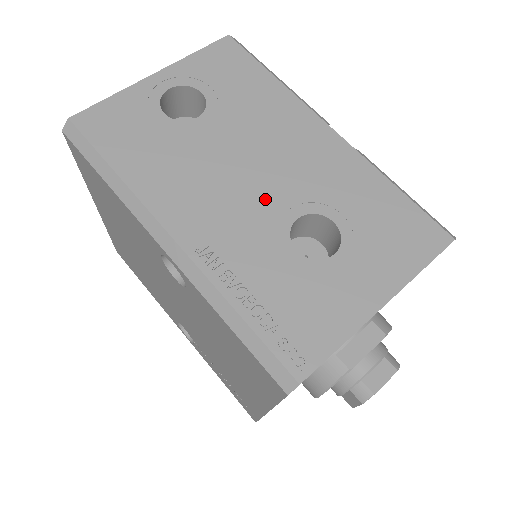
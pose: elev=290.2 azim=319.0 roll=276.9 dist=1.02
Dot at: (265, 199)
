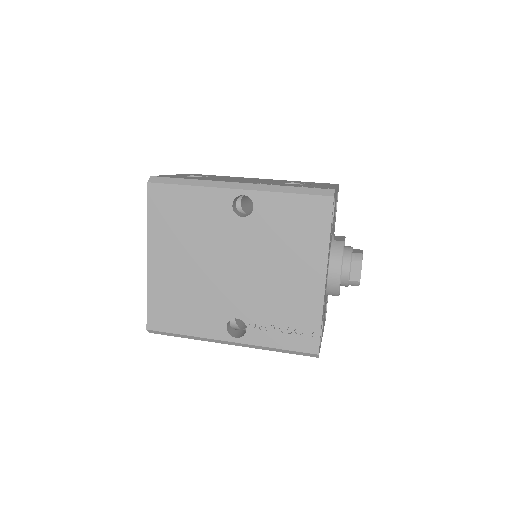
Dot at: (262, 181)
